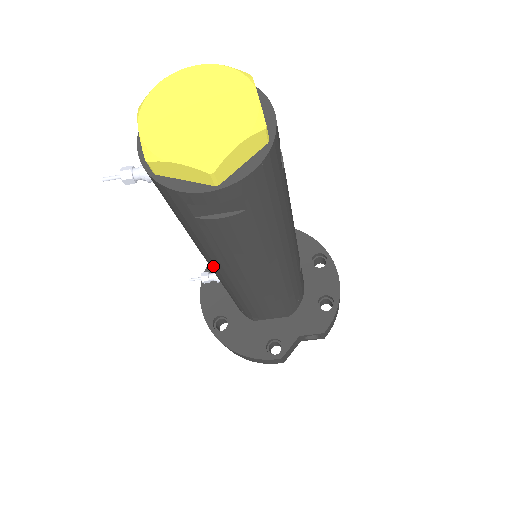
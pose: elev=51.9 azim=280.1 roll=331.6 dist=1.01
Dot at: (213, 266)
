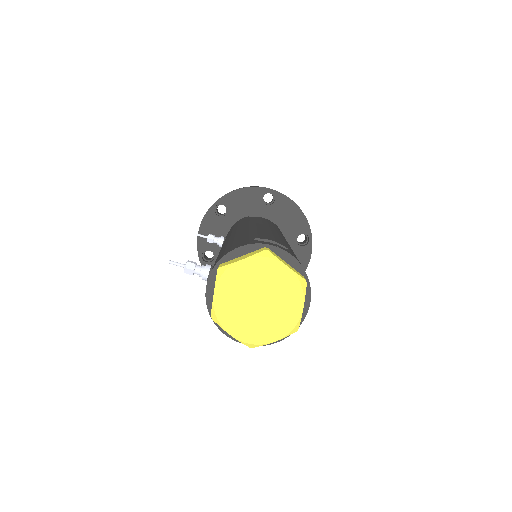
Dot at: occluded
